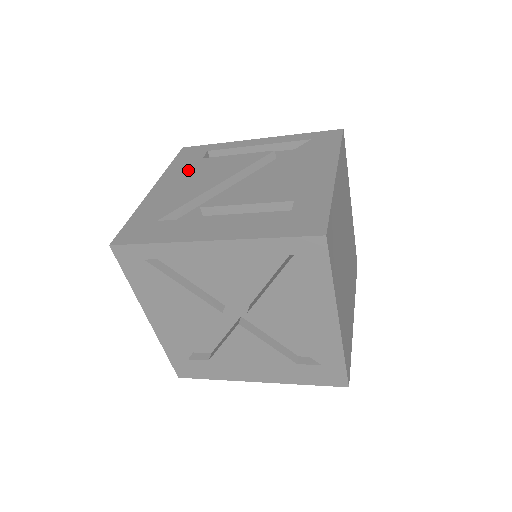
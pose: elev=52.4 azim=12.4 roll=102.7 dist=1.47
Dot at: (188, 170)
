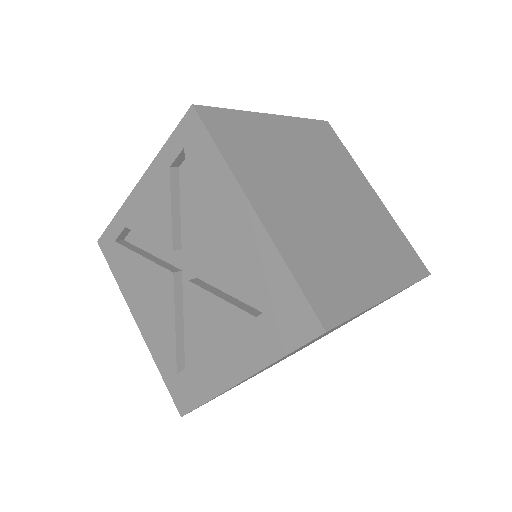
Dot at: occluded
